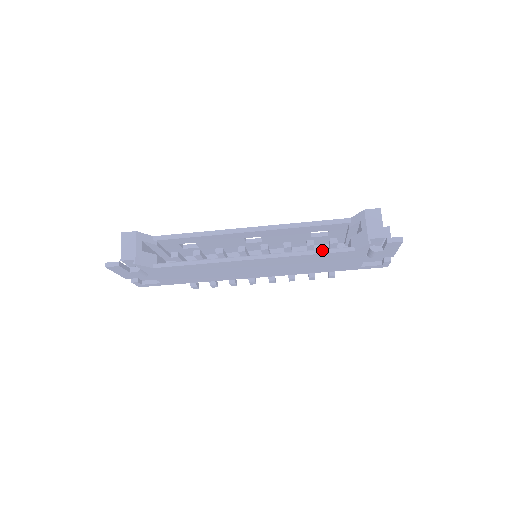
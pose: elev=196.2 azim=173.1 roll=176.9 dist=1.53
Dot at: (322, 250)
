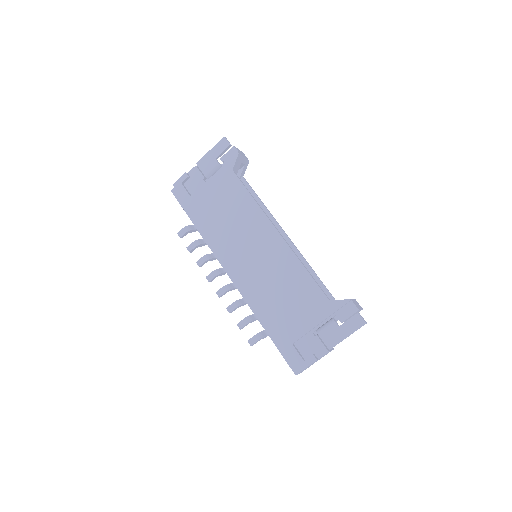
Dot at: (314, 279)
